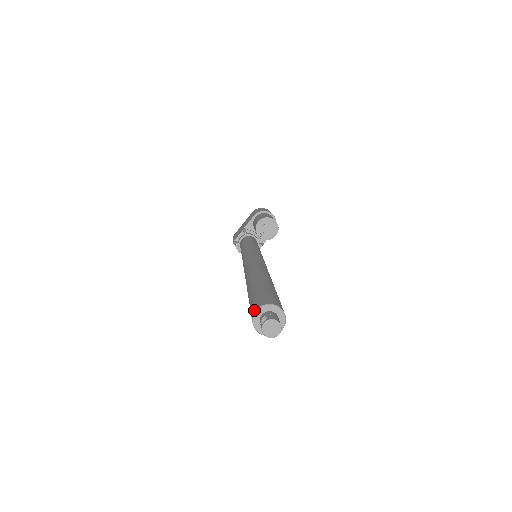
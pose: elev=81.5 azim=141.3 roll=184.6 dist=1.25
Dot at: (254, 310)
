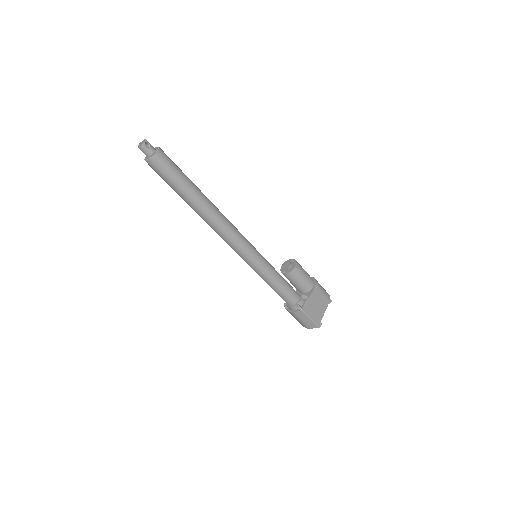
Dot at: occluded
